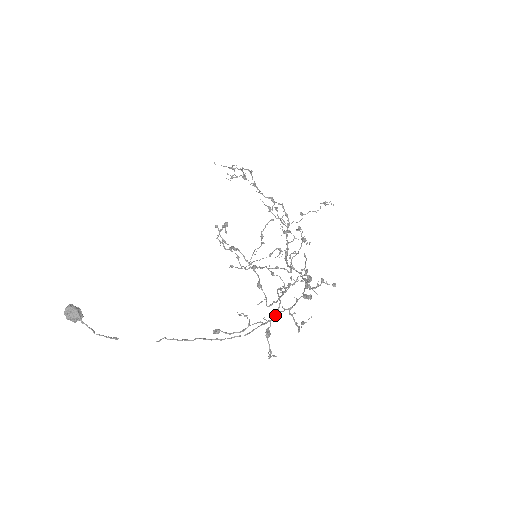
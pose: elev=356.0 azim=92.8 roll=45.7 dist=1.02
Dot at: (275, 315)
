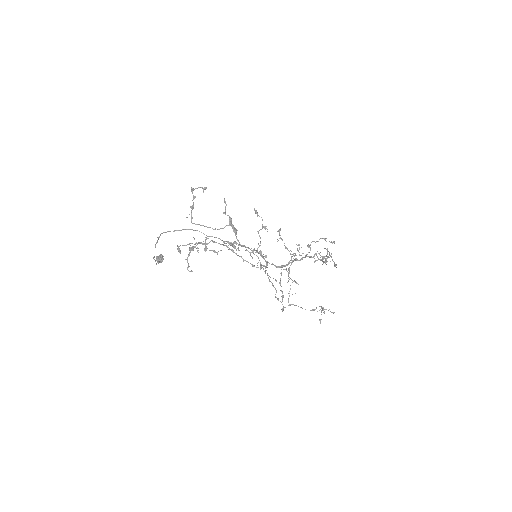
Dot at: (194, 230)
